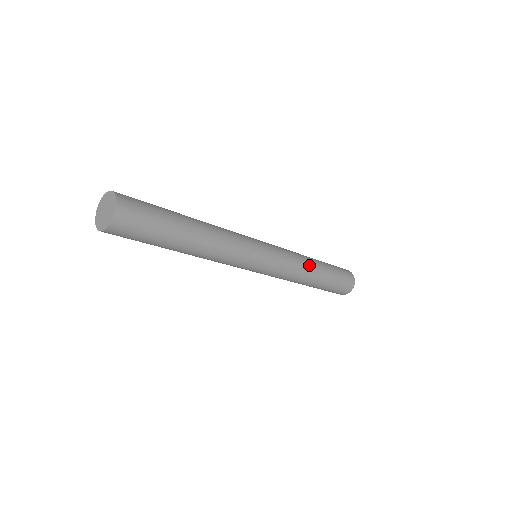
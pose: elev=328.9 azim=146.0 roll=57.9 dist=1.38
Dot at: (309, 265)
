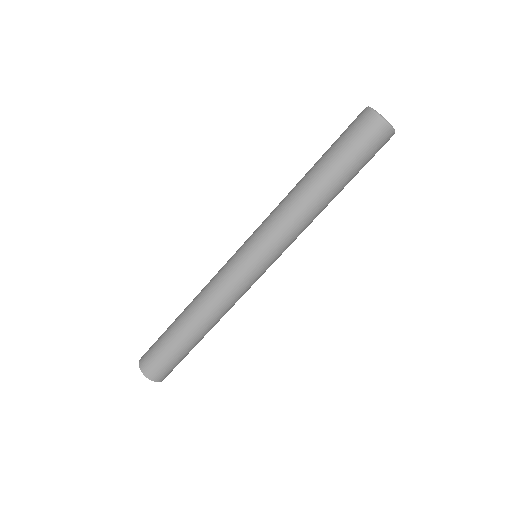
Dot at: (312, 212)
